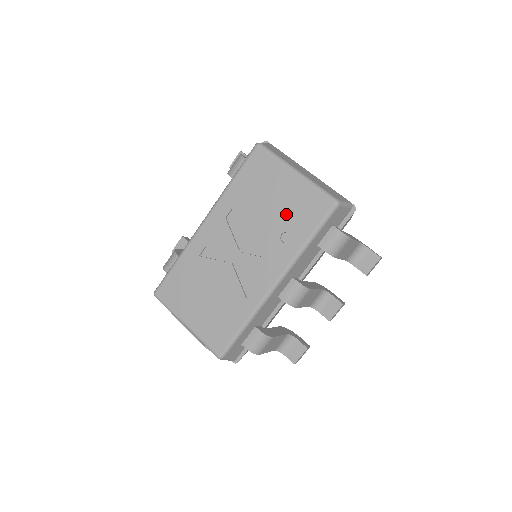
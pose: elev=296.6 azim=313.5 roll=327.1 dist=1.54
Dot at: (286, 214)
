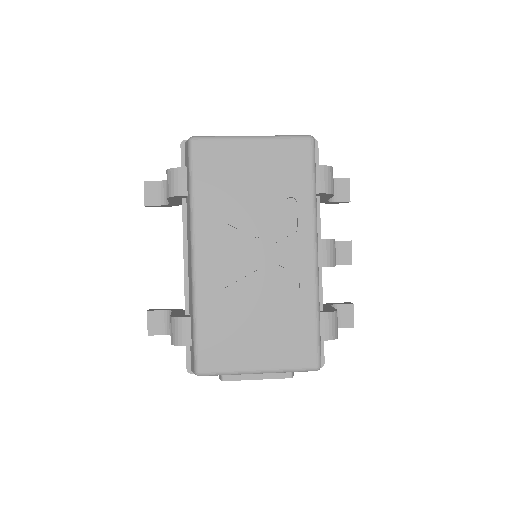
Dot at: (274, 182)
